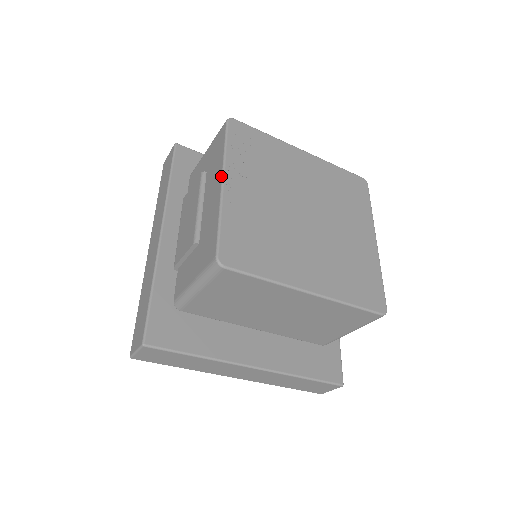
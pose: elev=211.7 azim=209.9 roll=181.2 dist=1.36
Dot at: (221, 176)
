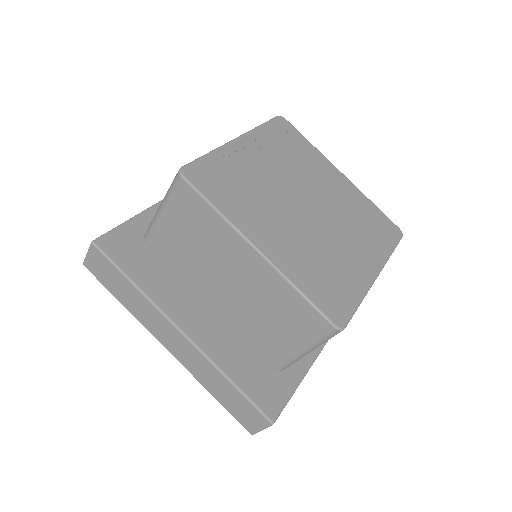
Dot at: (239, 136)
